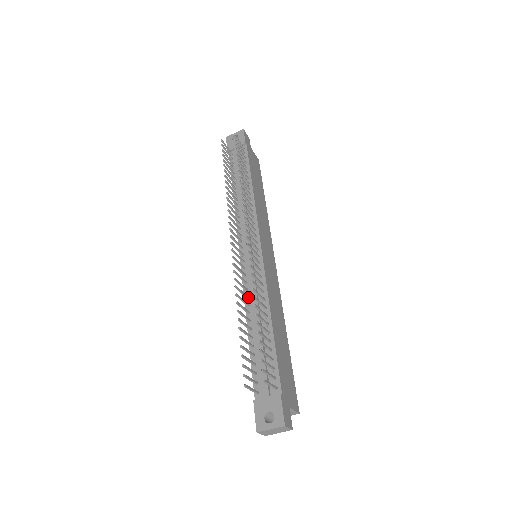
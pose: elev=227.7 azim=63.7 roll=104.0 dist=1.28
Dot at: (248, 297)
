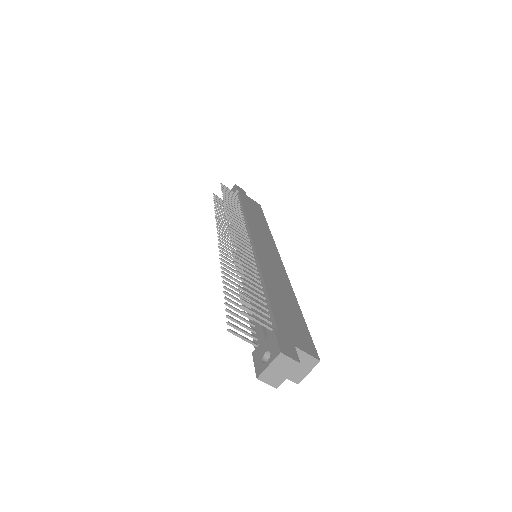
Dot at: occluded
